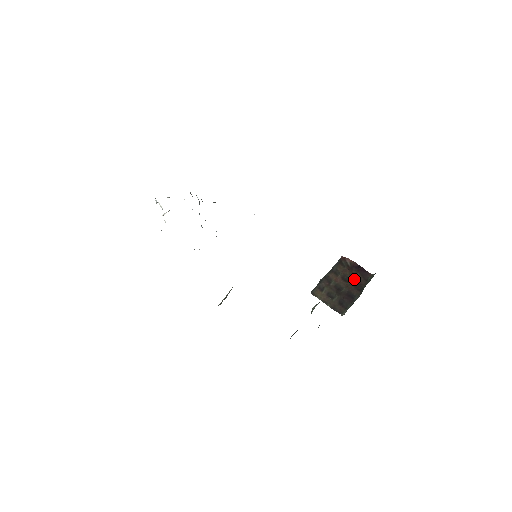
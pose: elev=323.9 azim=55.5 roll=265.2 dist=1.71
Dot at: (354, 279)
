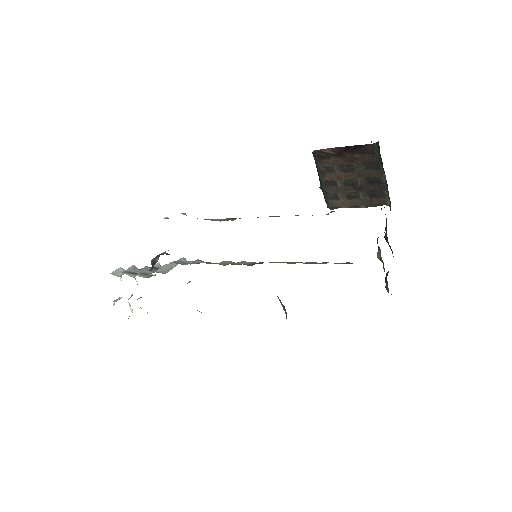
Dot at: (357, 163)
